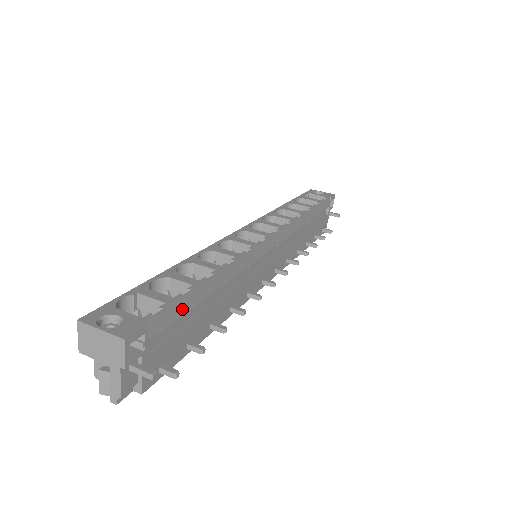
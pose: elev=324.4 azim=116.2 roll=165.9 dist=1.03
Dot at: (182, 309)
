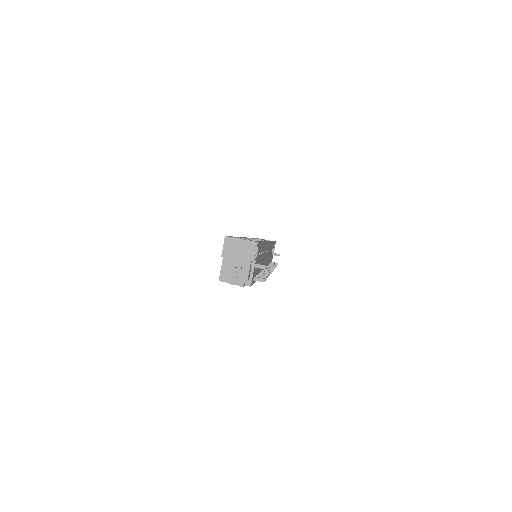
Dot at: (260, 248)
